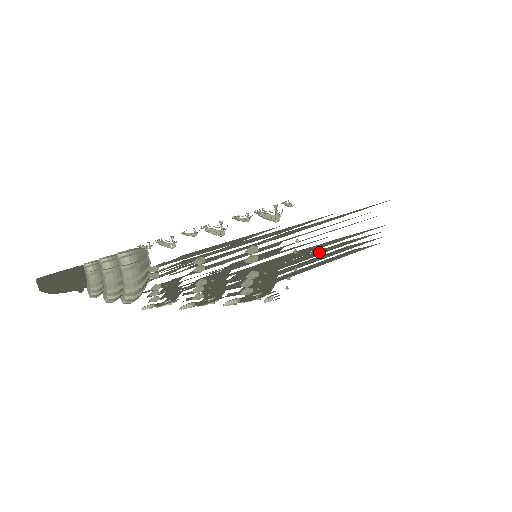
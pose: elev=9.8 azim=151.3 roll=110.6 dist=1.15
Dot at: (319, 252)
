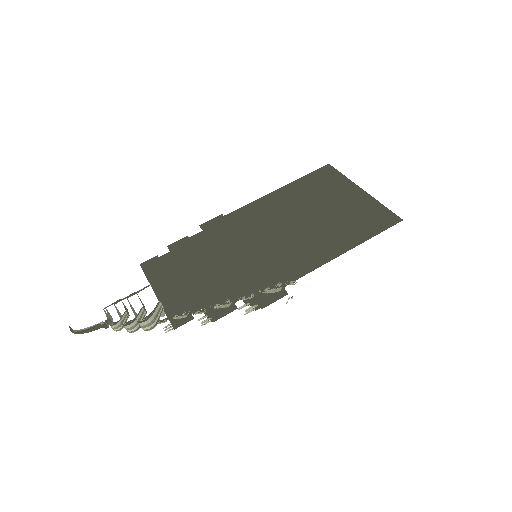
Dot at: occluded
